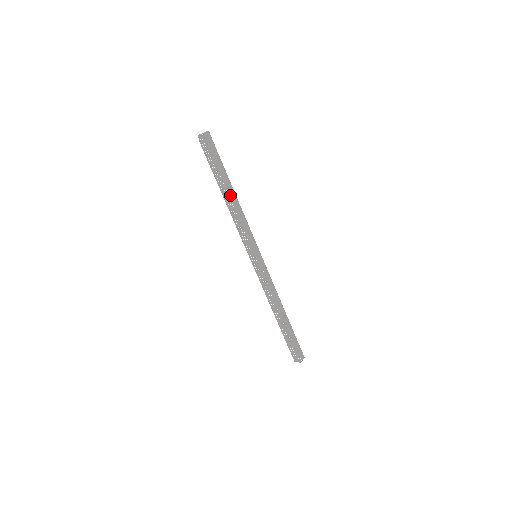
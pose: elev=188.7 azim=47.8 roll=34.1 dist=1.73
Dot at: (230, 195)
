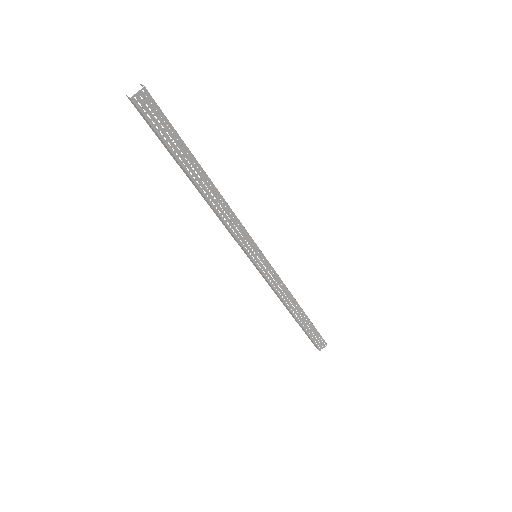
Dot at: (202, 190)
